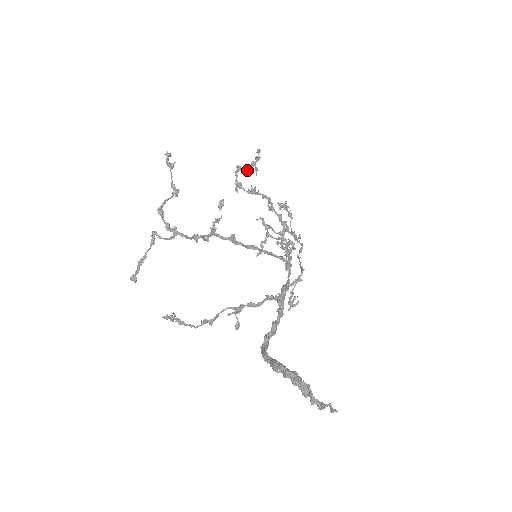
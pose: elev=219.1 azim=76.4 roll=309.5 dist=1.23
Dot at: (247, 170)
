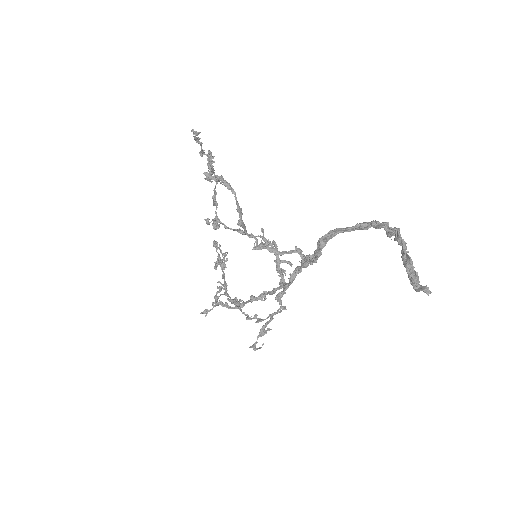
Dot at: (217, 252)
